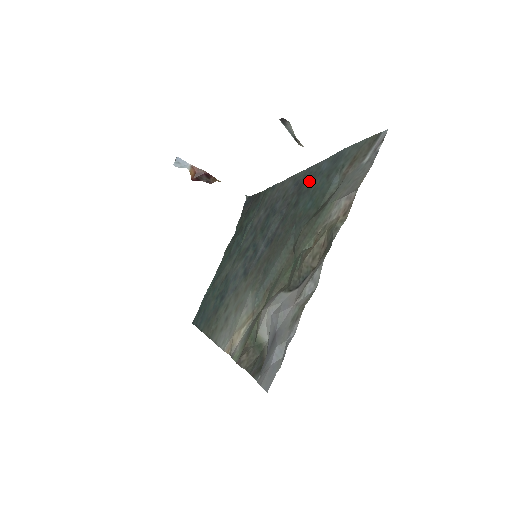
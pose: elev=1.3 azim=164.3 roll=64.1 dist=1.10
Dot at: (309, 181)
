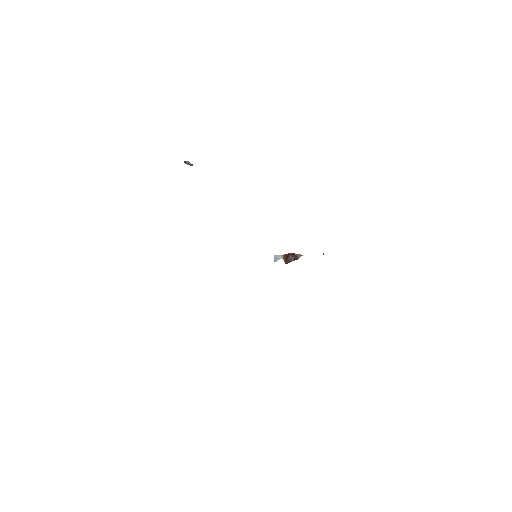
Dot at: occluded
